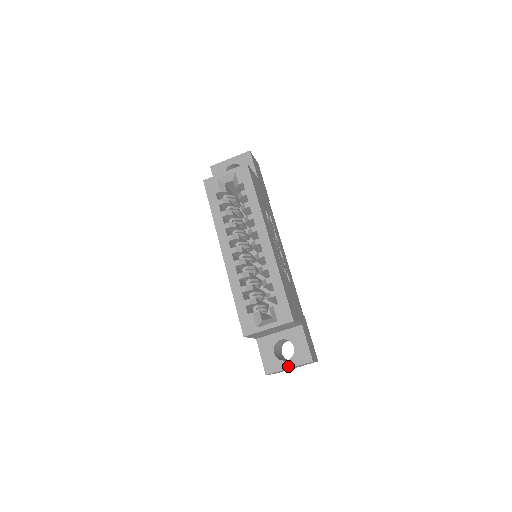
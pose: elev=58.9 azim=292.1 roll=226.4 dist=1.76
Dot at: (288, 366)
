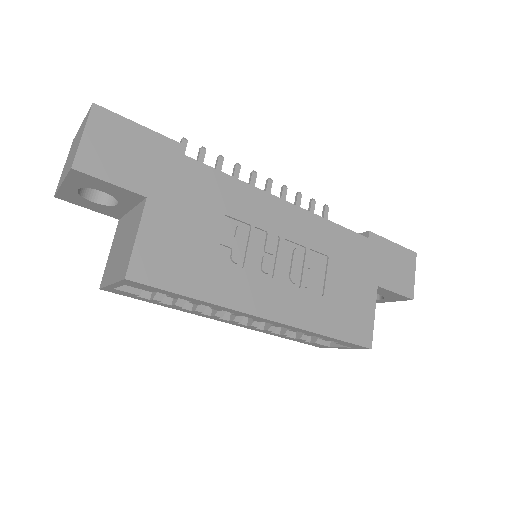
Dot at: (384, 302)
